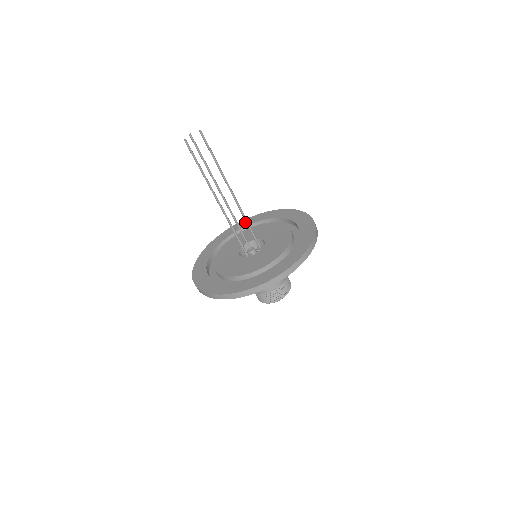
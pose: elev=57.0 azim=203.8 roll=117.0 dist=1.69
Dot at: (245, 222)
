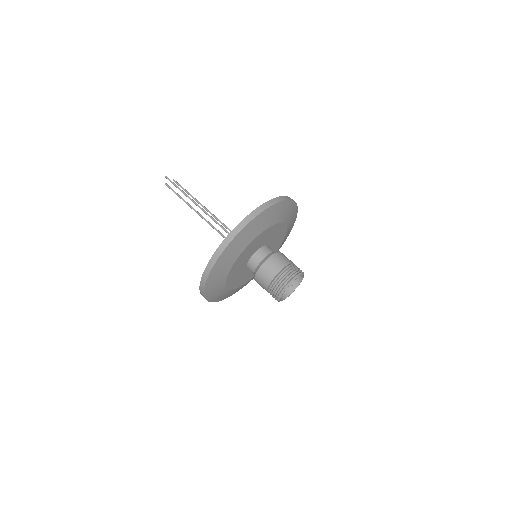
Dot at: occluded
